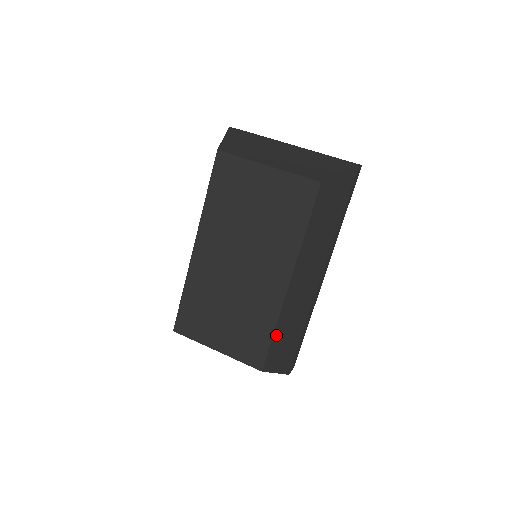
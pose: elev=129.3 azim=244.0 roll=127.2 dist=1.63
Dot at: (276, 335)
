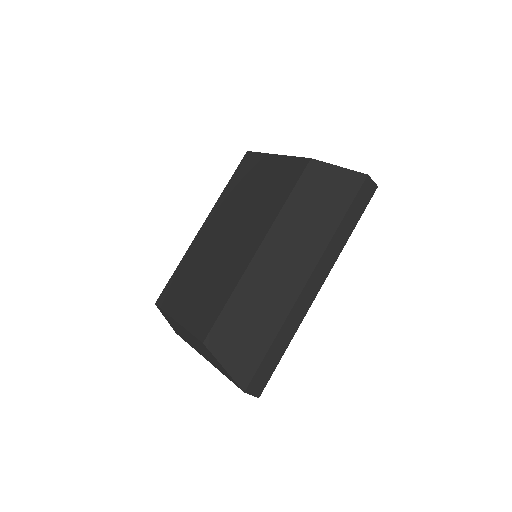
Dot at: (231, 307)
